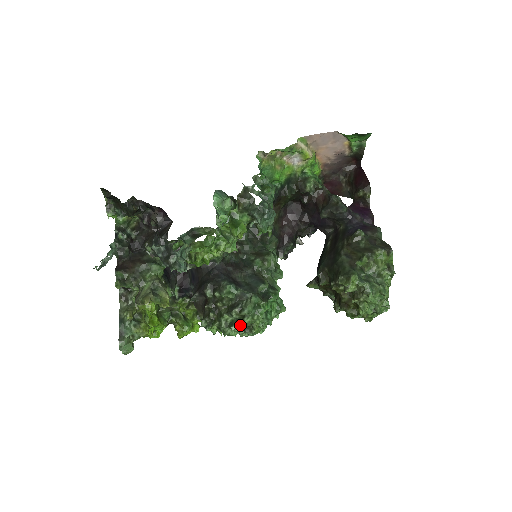
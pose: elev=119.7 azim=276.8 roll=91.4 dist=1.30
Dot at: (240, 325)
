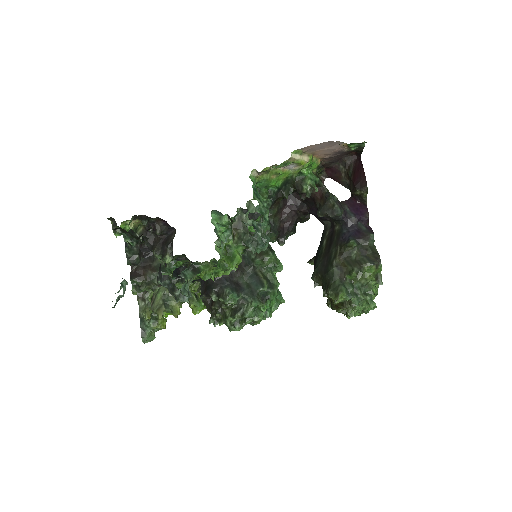
Dot at: (243, 326)
